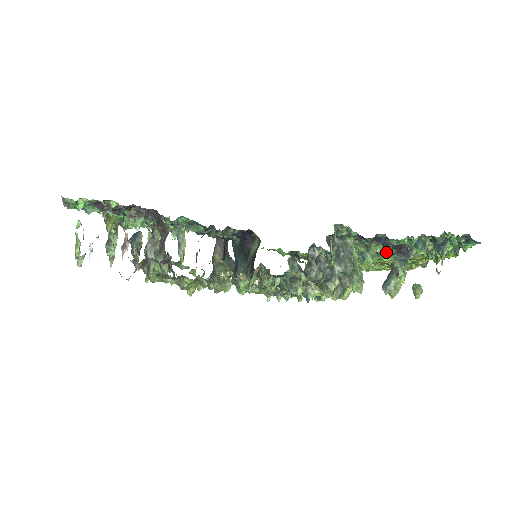
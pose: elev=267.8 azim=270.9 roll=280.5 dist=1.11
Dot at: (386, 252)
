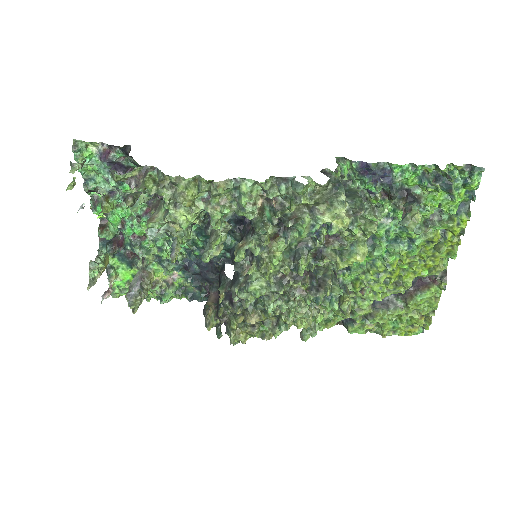
Dot at: (395, 227)
